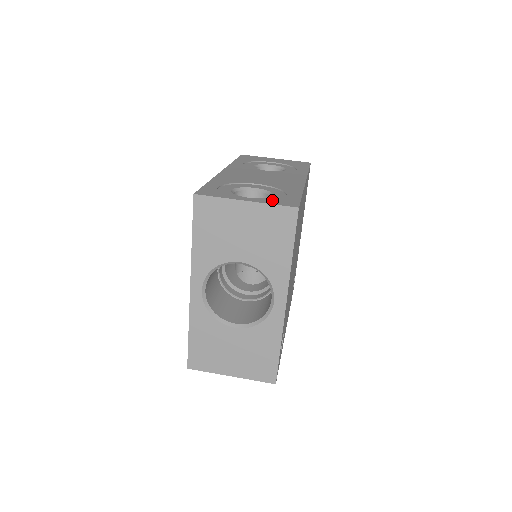
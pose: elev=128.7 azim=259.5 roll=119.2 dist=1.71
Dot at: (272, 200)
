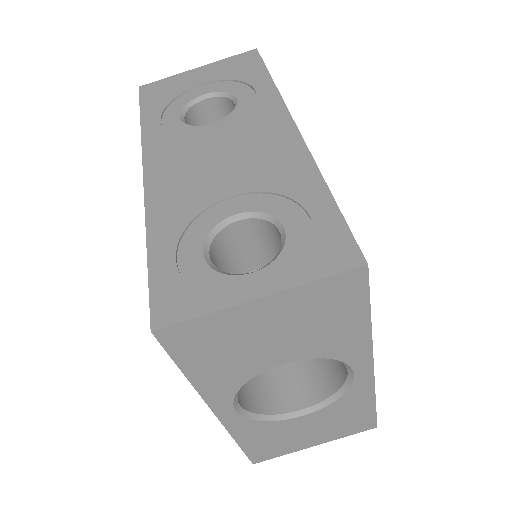
Dot at: (298, 256)
